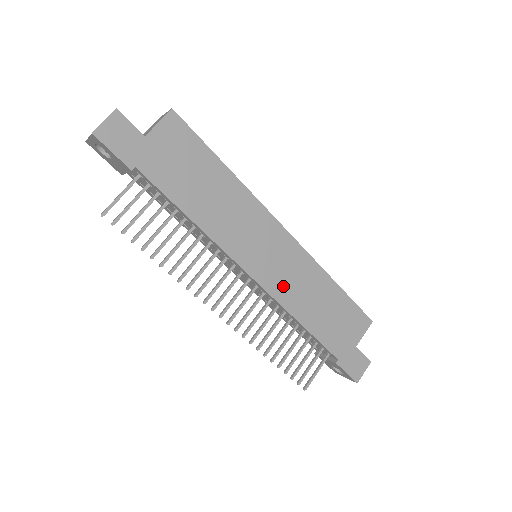
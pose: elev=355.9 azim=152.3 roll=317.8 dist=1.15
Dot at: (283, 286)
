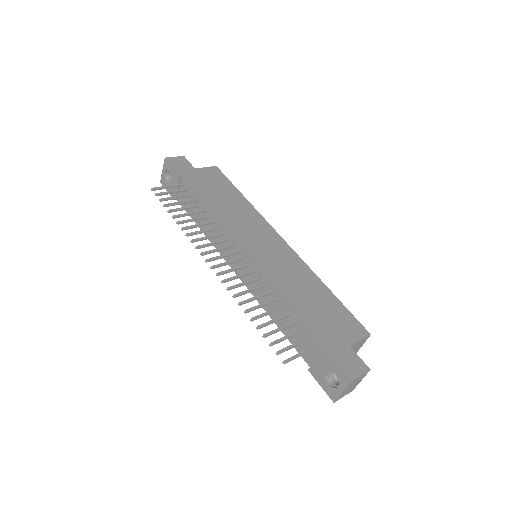
Dot at: (273, 267)
